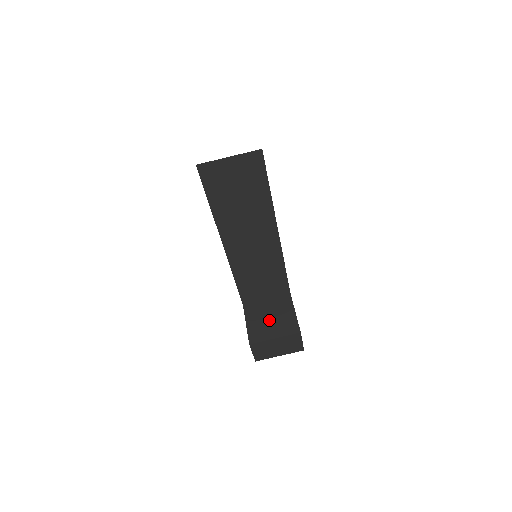
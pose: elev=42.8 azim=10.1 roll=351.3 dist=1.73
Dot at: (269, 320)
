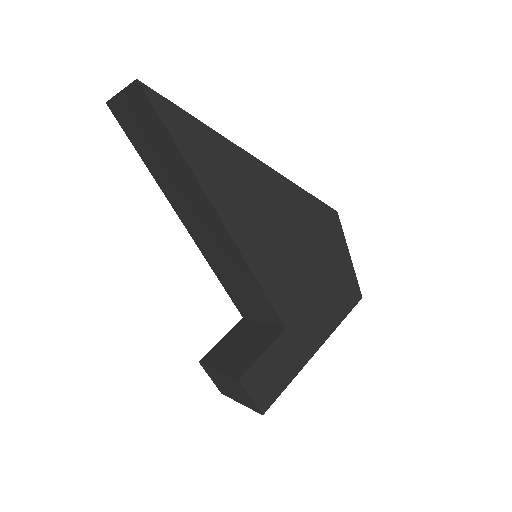
Dot at: (237, 347)
